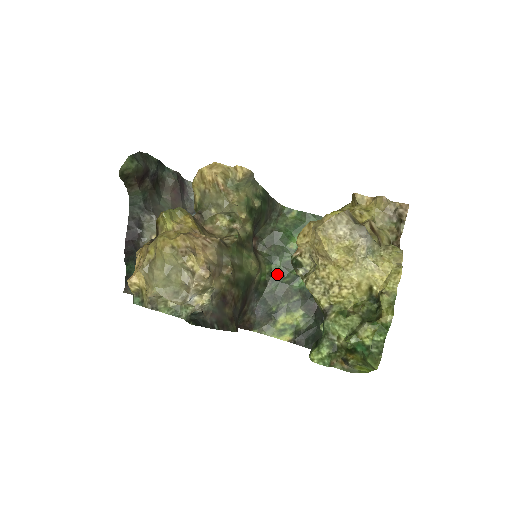
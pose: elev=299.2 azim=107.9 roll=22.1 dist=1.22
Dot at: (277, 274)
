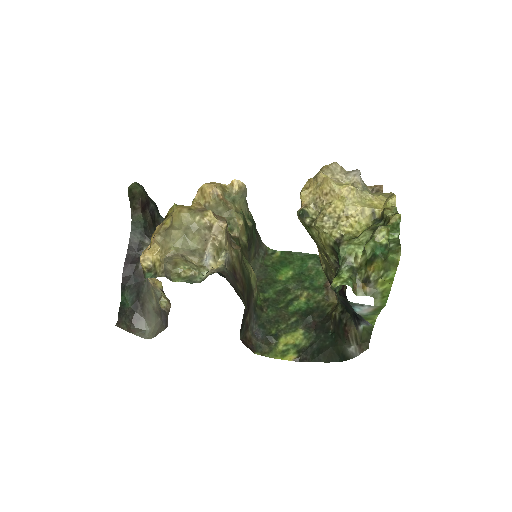
Dot at: (271, 301)
